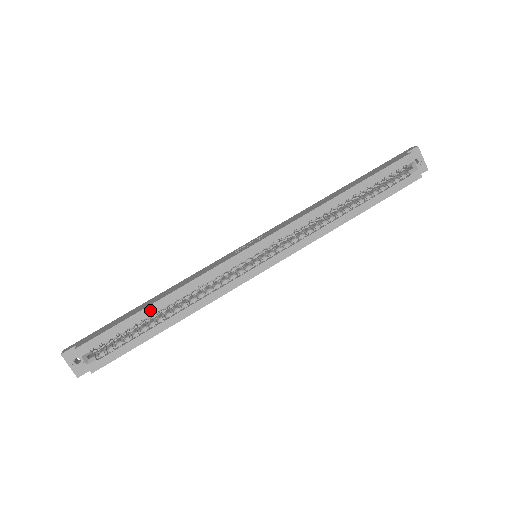
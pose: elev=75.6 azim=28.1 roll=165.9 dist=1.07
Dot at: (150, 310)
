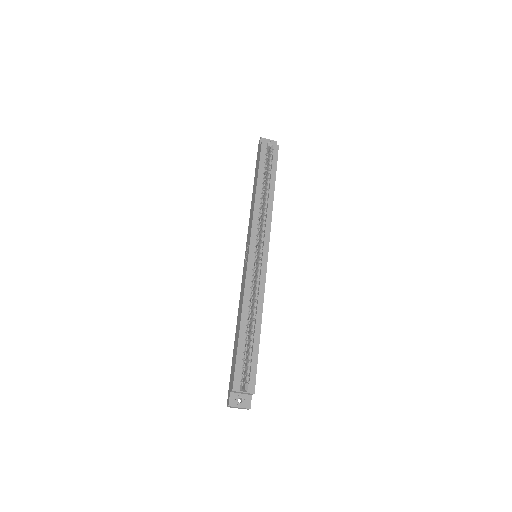
Dot at: (242, 331)
